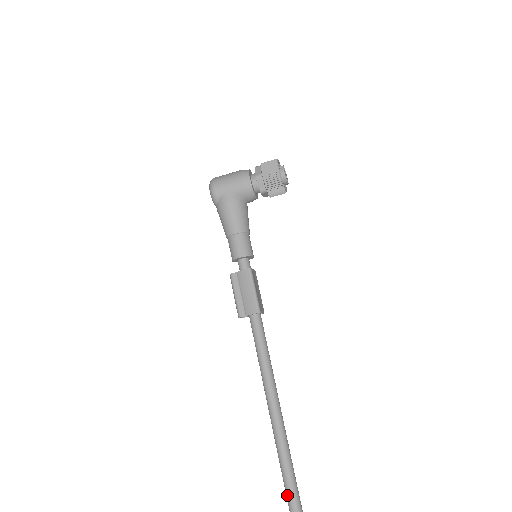
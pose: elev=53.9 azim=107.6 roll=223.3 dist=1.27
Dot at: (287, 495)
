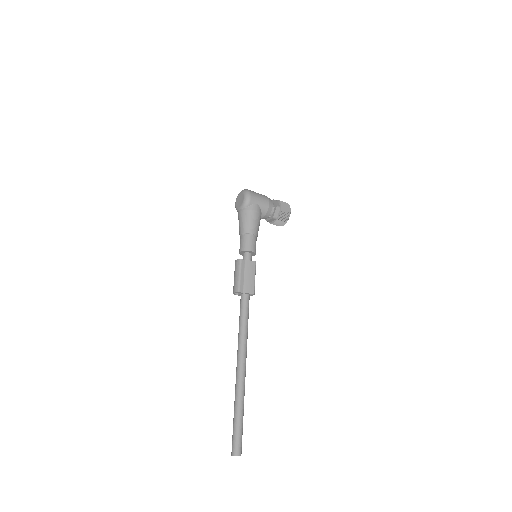
Dot at: (237, 431)
